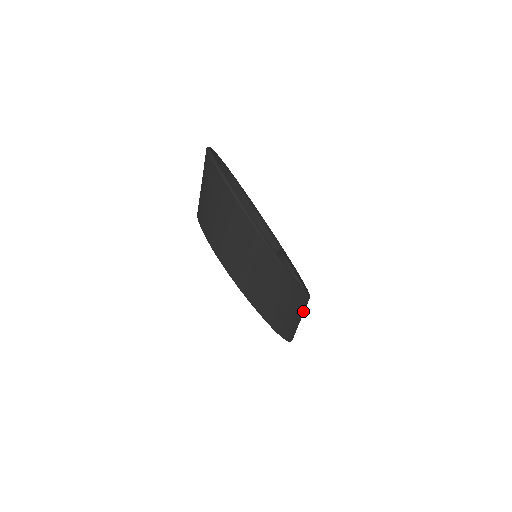
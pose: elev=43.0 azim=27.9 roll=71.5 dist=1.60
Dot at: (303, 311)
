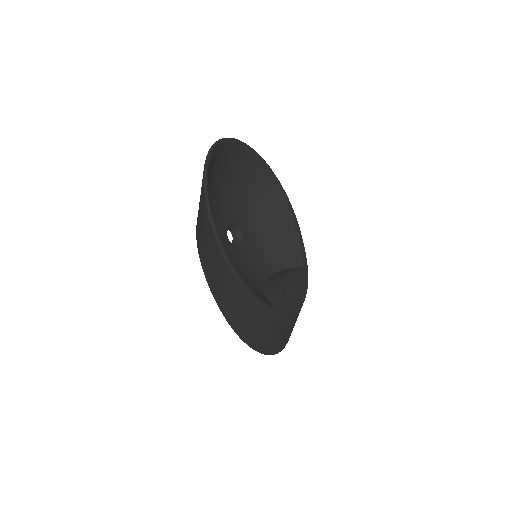
Dot at: (269, 326)
